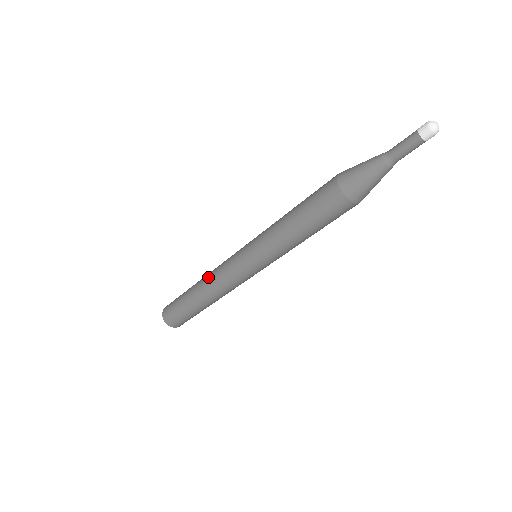
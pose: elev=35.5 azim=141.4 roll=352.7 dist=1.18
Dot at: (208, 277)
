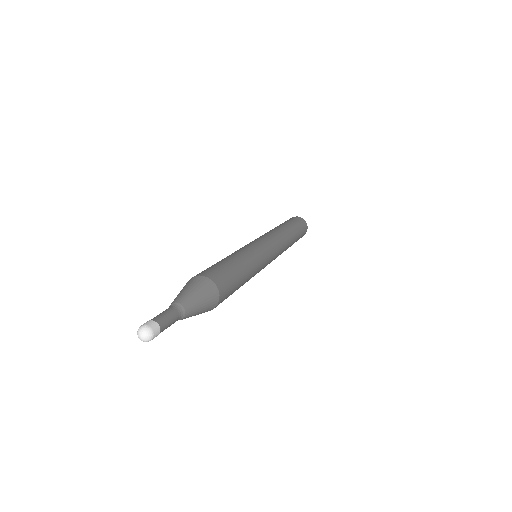
Dot at: occluded
